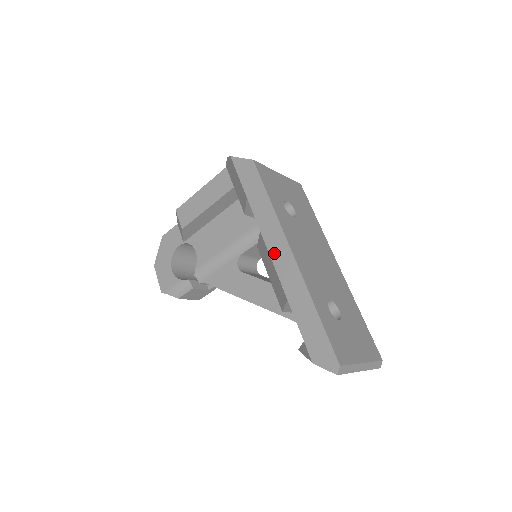
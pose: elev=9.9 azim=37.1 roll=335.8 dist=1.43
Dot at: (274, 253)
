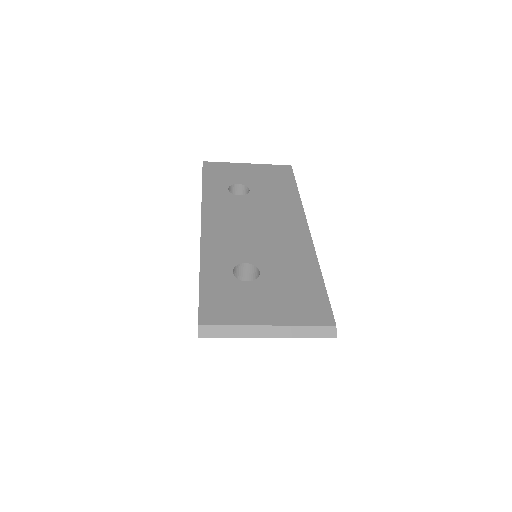
Dot at: occluded
